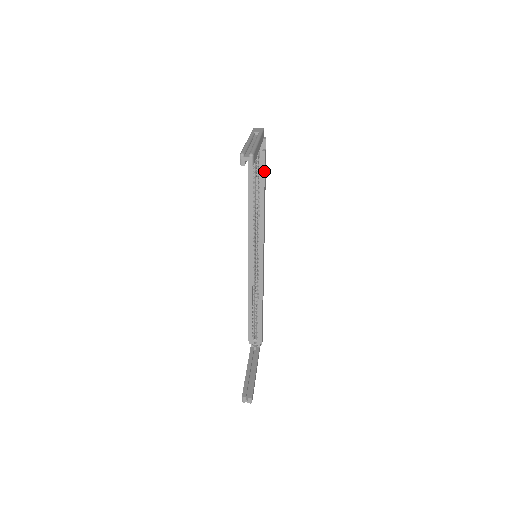
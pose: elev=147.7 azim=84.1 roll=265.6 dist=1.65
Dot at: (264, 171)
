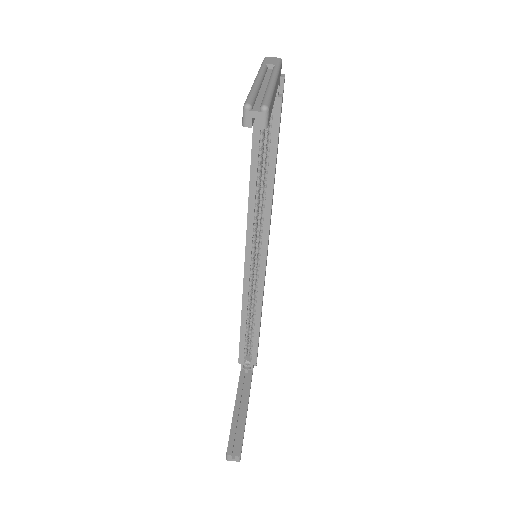
Dot at: (278, 131)
